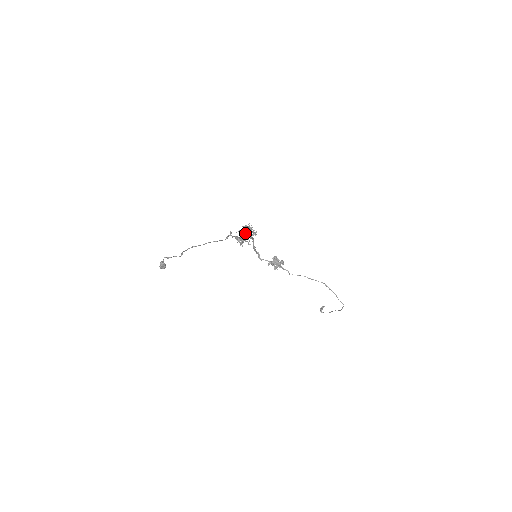
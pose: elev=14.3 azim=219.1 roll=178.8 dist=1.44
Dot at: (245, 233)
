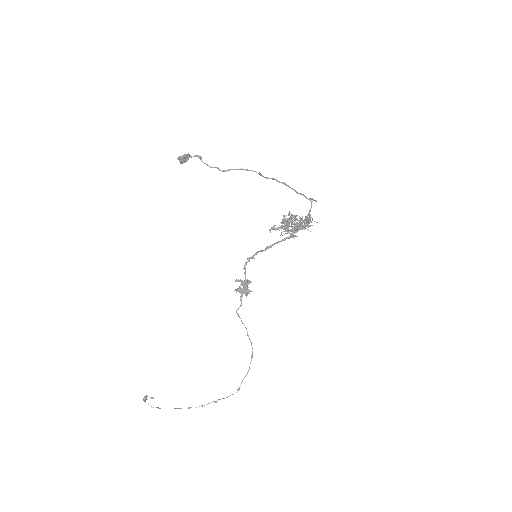
Dot at: (304, 221)
